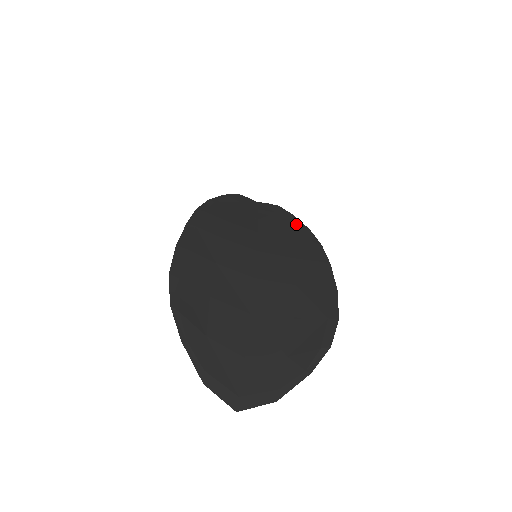
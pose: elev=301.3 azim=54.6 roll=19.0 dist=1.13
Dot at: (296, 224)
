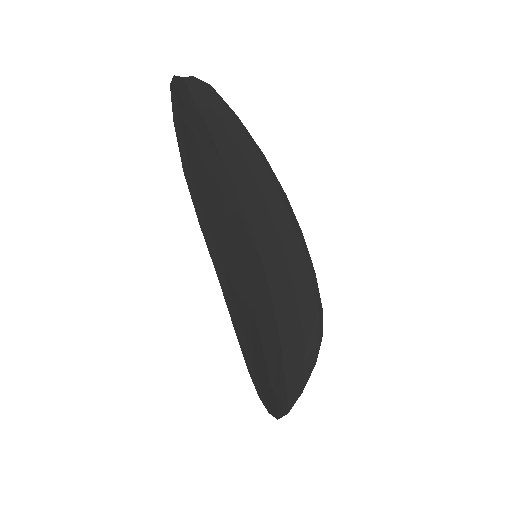
Dot at: (252, 150)
